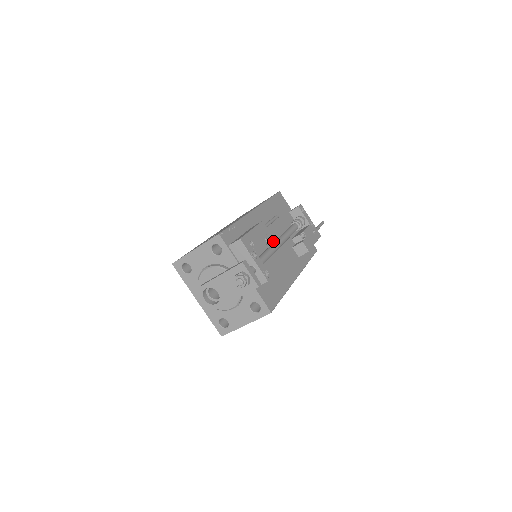
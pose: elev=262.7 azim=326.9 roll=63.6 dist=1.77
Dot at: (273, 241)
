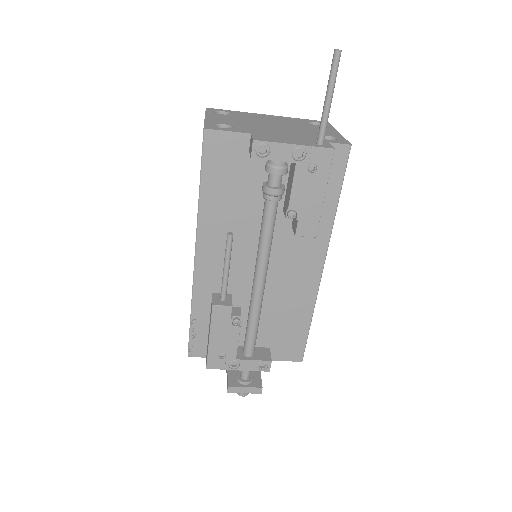
Dot at: (254, 266)
